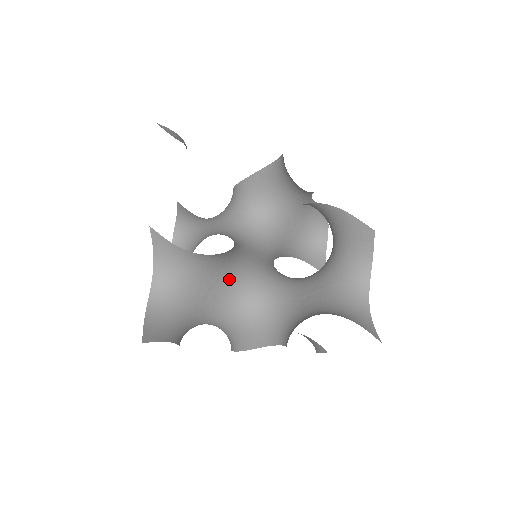
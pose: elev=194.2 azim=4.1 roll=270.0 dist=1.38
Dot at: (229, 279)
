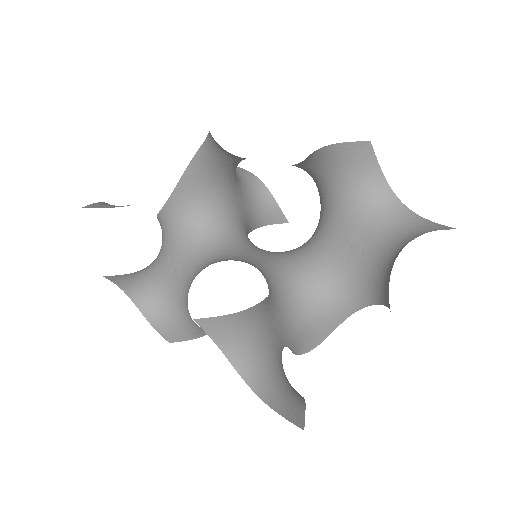
Dot at: (275, 297)
